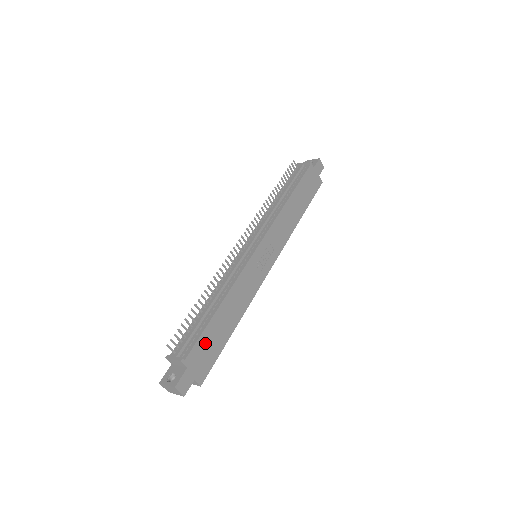
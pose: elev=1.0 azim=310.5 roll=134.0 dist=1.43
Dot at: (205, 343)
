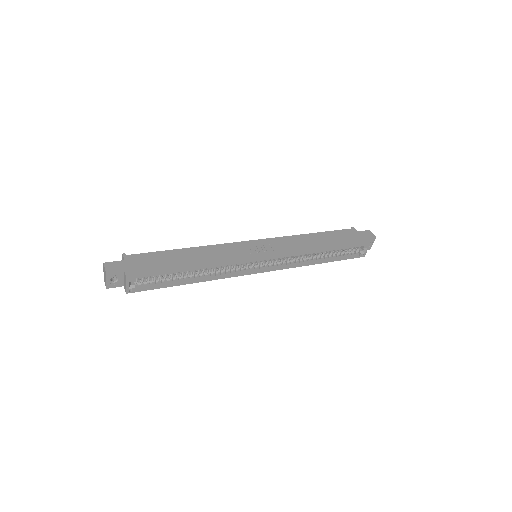
Dot at: (153, 258)
